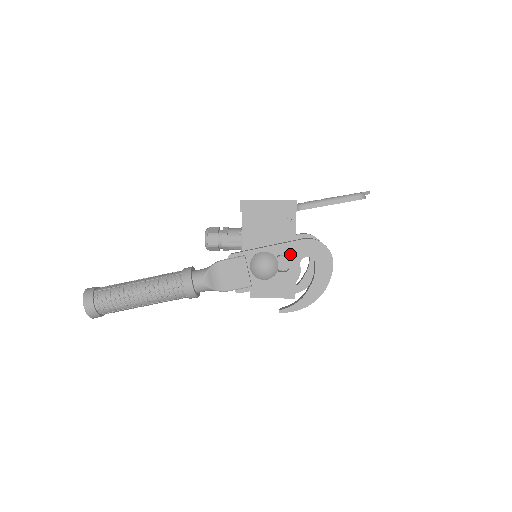
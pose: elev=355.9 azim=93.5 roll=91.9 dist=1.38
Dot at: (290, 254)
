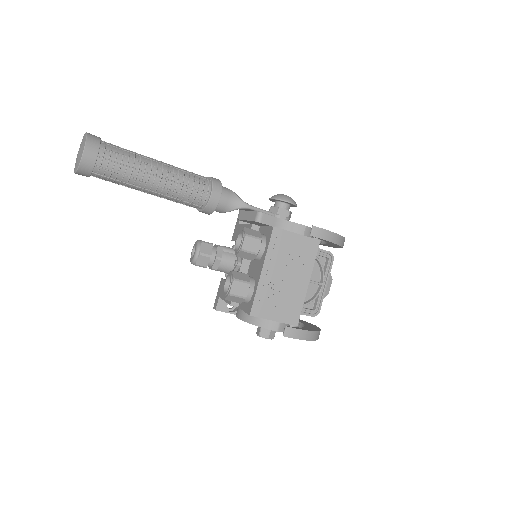
Dot at: occluded
